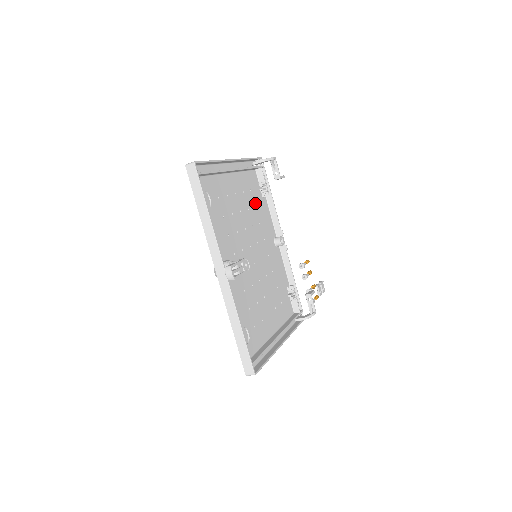
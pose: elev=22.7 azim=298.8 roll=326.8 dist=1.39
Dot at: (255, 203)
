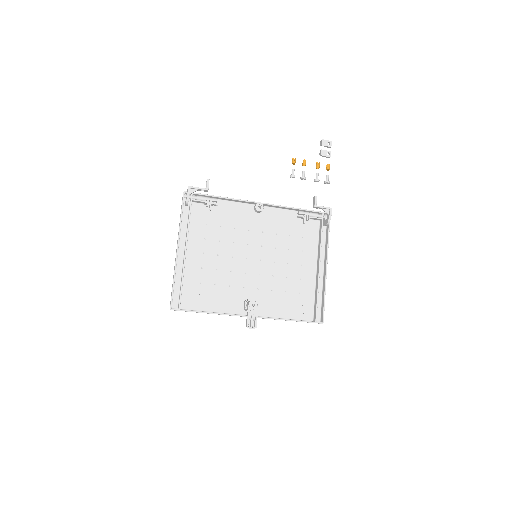
Dot at: (218, 224)
